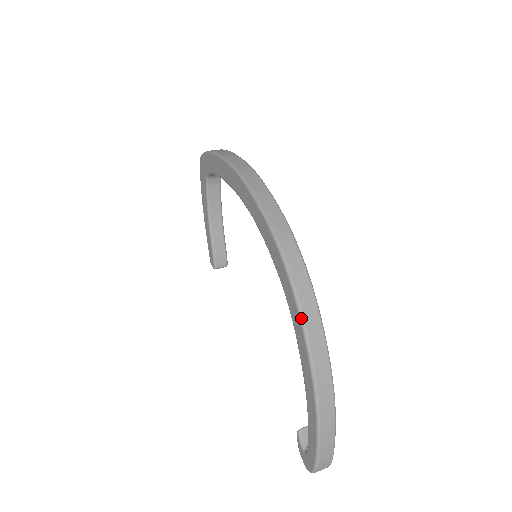
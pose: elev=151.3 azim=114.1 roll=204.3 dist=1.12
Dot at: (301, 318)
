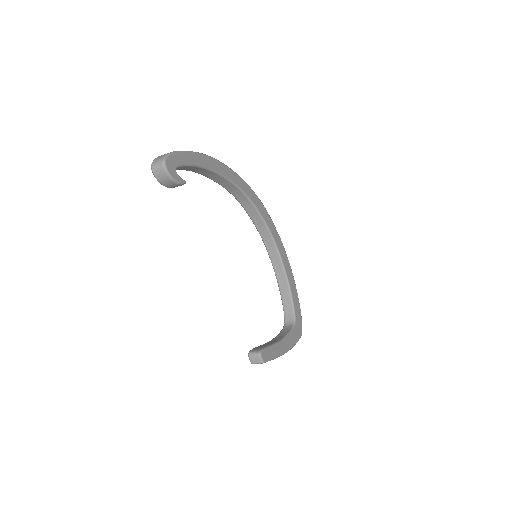
Dot at: occluded
